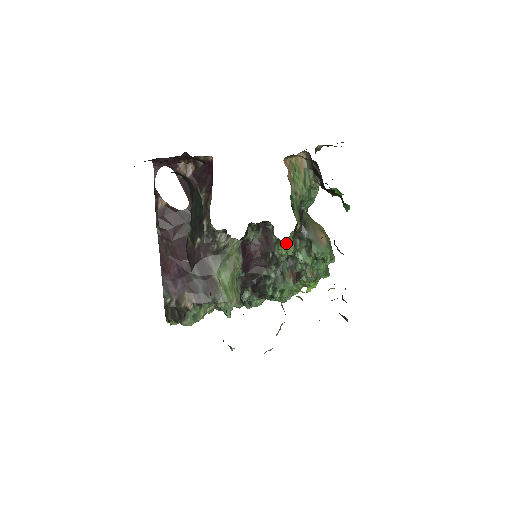
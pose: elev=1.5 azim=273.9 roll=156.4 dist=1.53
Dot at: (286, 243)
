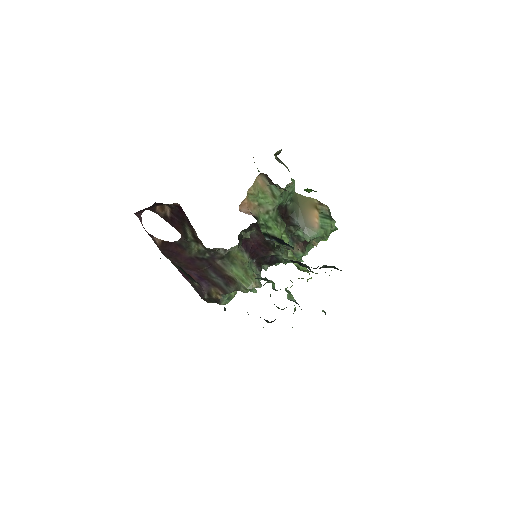
Dot at: occluded
